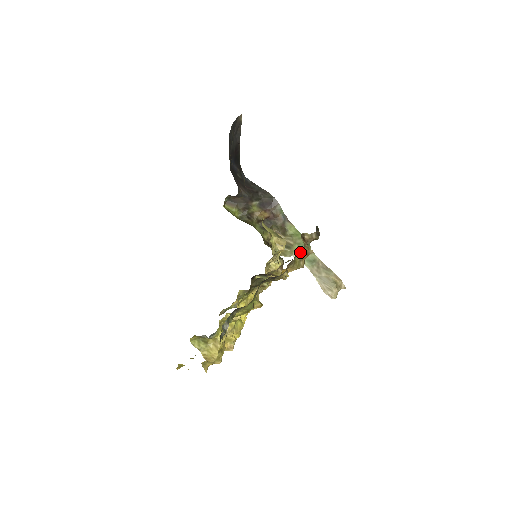
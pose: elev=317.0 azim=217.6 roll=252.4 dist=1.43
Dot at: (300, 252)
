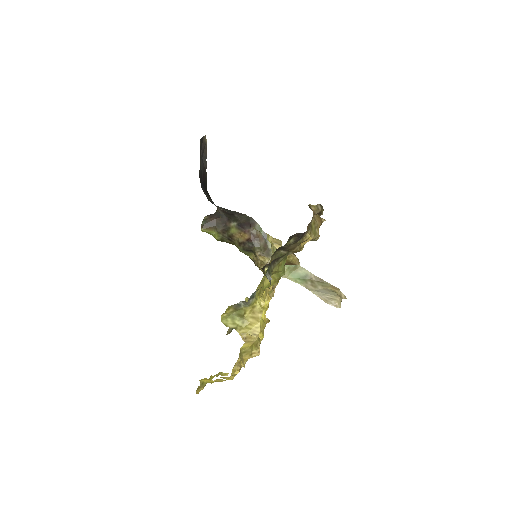
Dot at: (314, 217)
